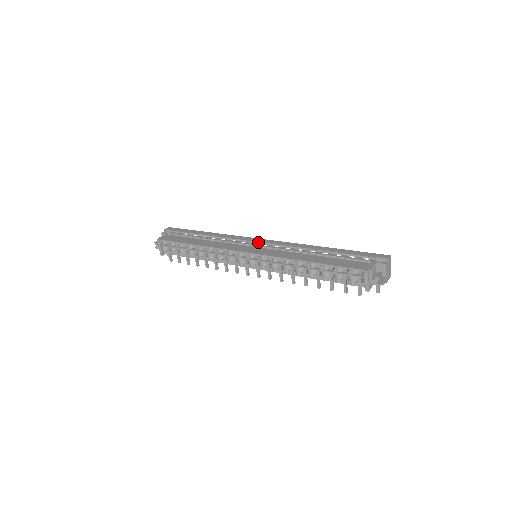
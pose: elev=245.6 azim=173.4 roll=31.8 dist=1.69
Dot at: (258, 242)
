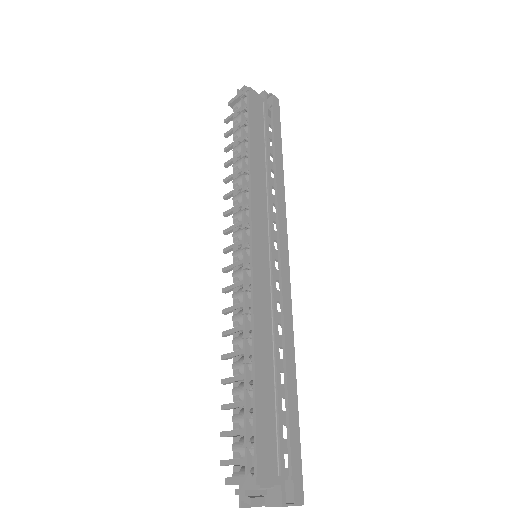
Dot at: (280, 252)
